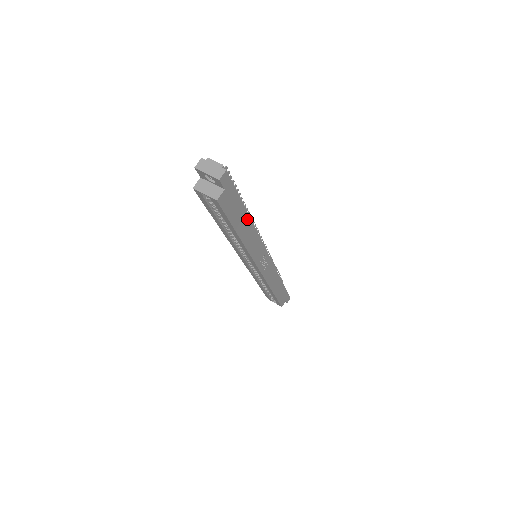
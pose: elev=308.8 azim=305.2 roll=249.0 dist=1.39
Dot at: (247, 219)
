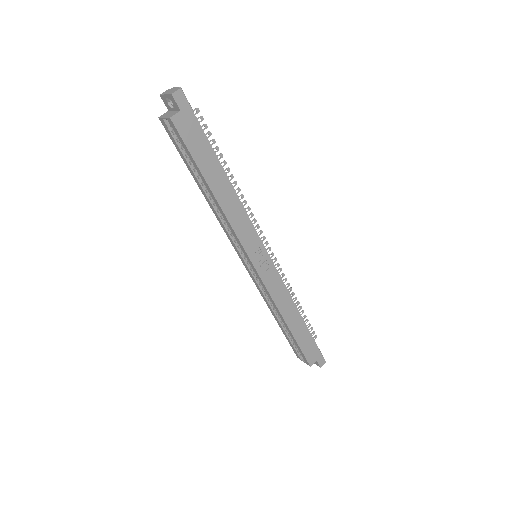
Dot at: (222, 174)
